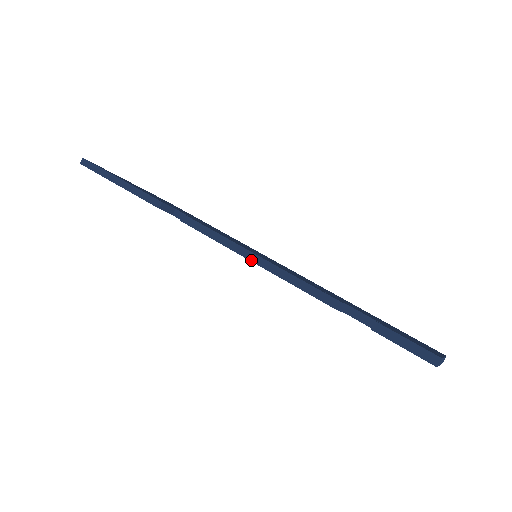
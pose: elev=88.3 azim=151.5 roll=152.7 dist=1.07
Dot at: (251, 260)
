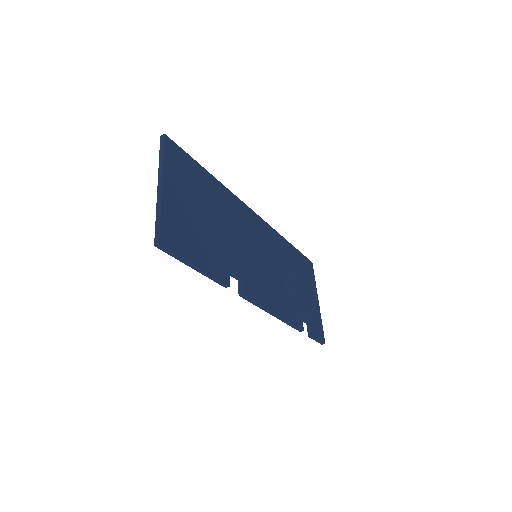
Dot at: occluded
